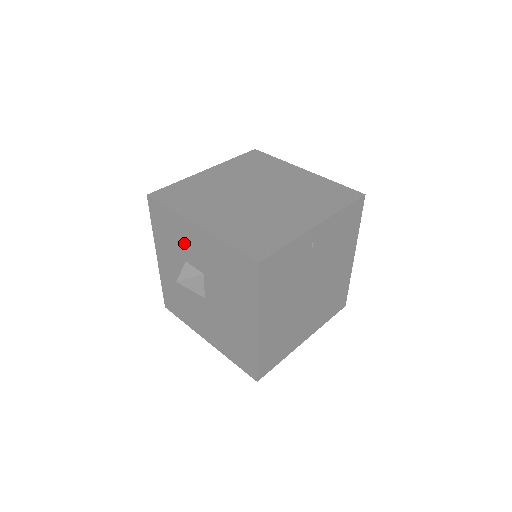
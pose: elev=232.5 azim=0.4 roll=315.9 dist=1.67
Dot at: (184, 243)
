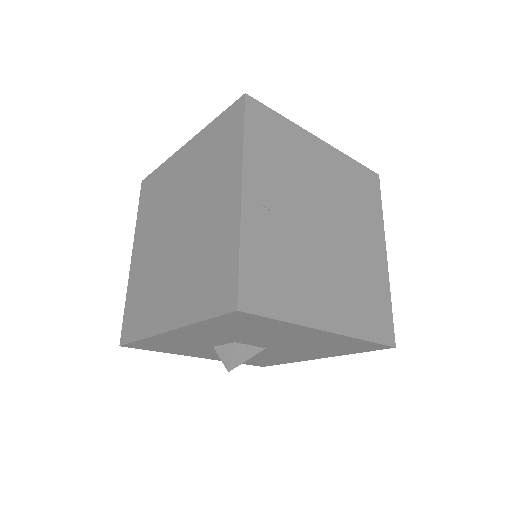
Dot at: (189, 343)
